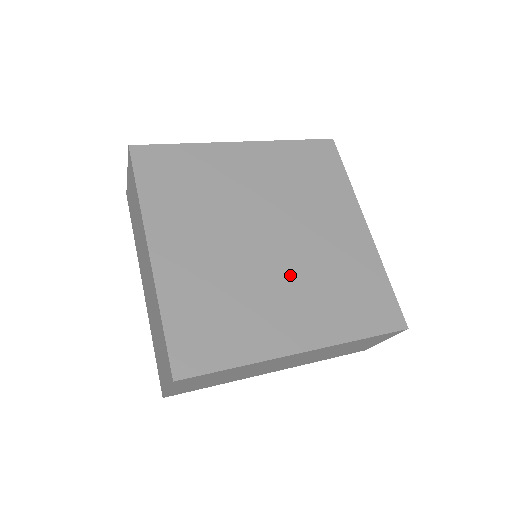
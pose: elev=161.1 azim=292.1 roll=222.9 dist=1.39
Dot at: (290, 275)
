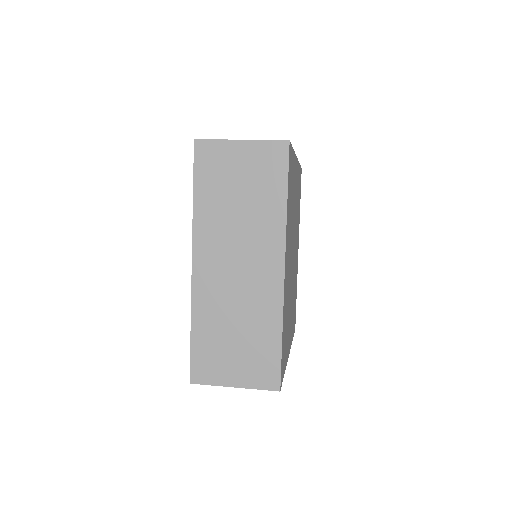
Dot at: (292, 292)
